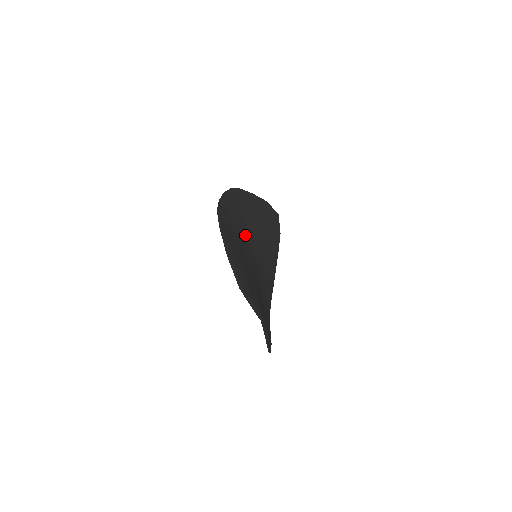
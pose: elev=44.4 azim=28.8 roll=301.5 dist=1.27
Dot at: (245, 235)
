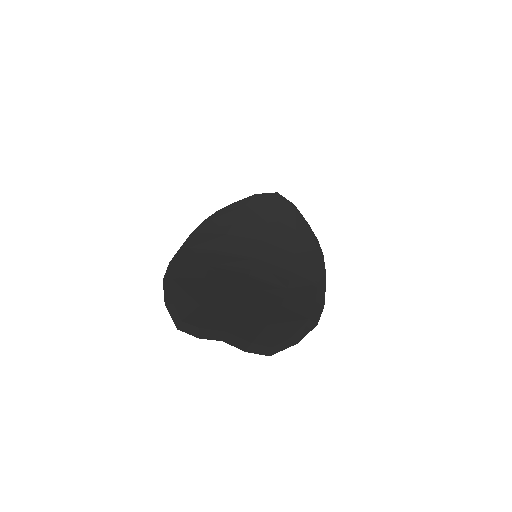
Dot at: (232, 249)
